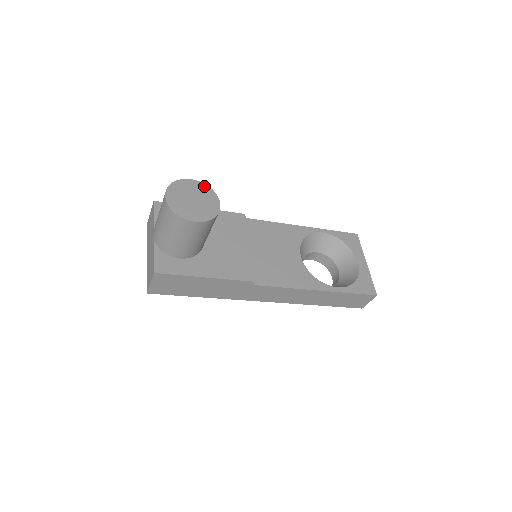
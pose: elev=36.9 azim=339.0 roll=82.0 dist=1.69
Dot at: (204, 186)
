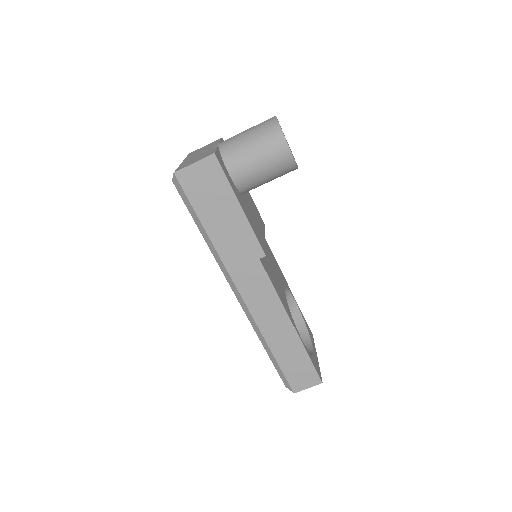
Dot at: occluded
